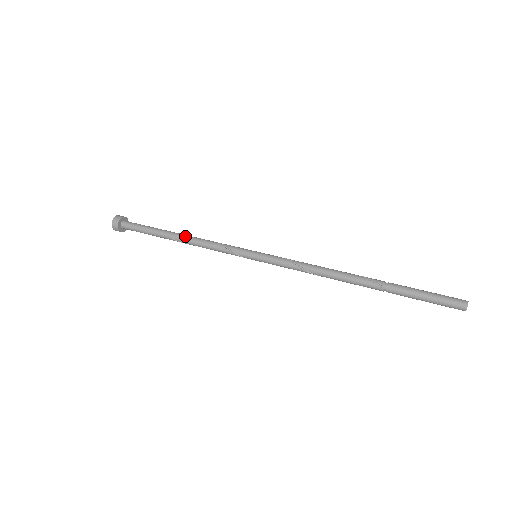
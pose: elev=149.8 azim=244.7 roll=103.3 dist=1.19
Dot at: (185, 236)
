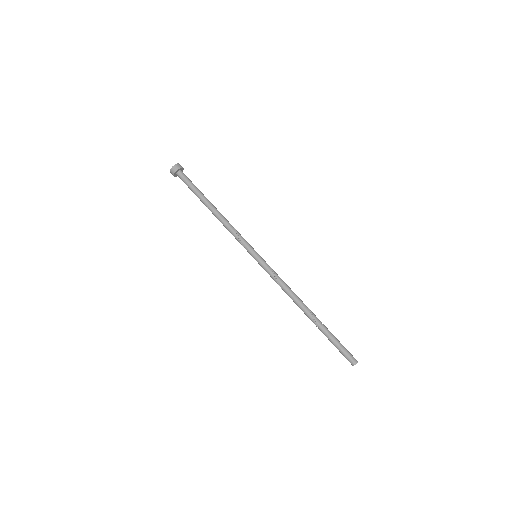
Dot at: (216, 213)
